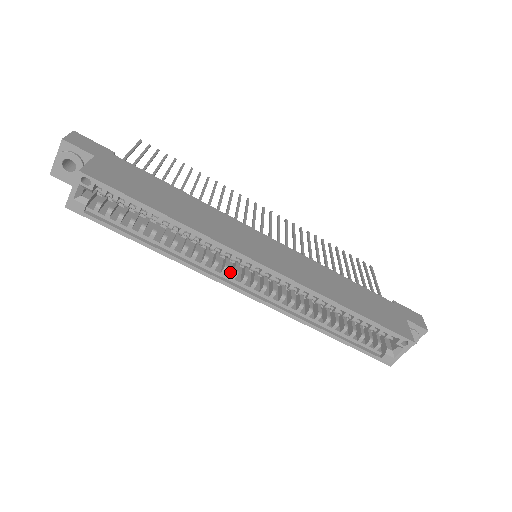
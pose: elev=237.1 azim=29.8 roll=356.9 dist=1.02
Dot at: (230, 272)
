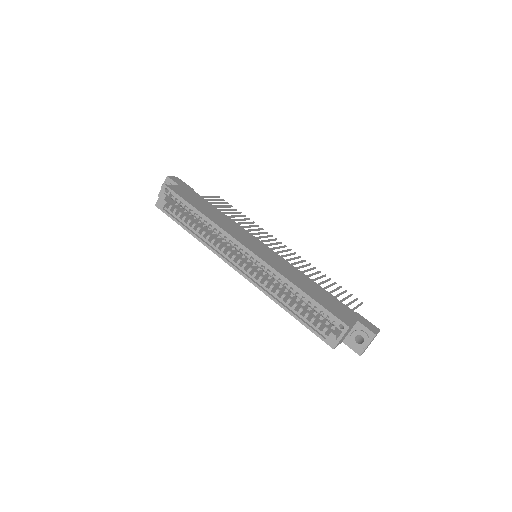
Dot at: occluded
